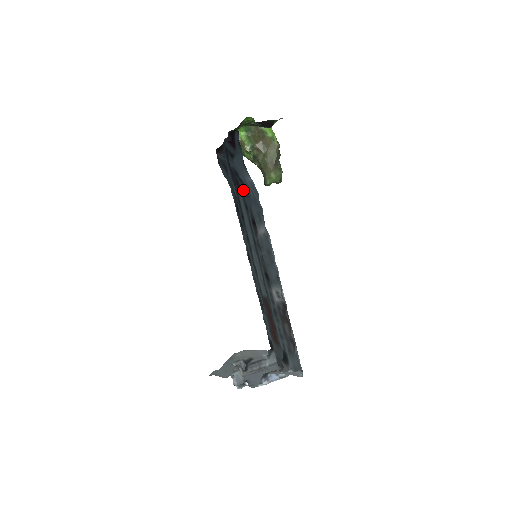
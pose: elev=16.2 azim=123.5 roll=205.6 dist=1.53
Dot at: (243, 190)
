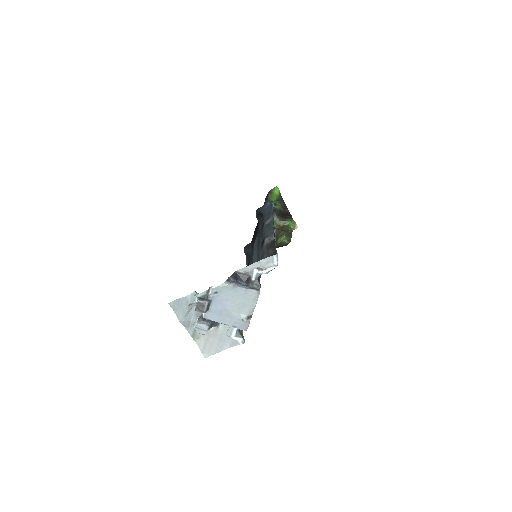
Dot at: (260, 224)
